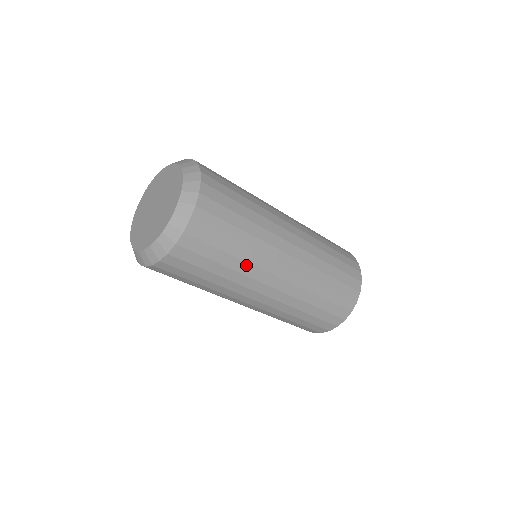
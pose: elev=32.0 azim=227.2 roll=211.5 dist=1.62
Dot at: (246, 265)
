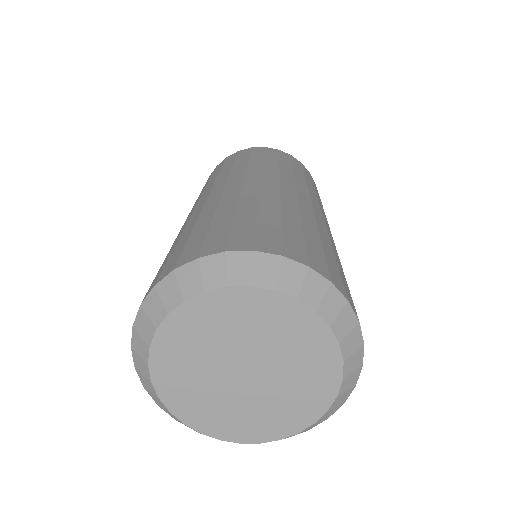
Dot at: occluded
